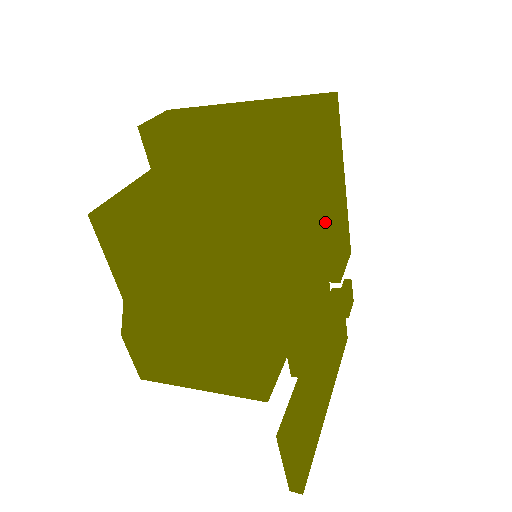
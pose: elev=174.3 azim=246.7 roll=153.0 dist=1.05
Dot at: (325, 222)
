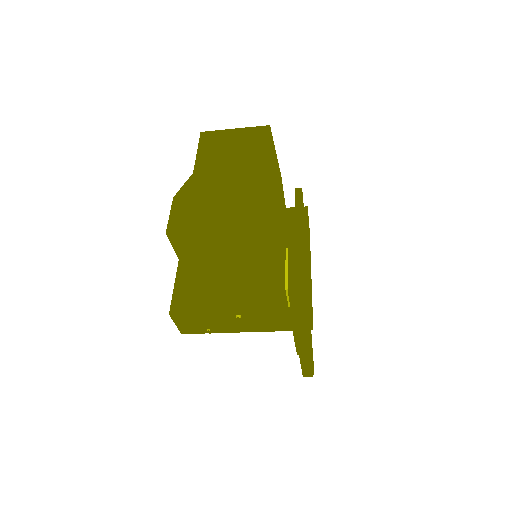
Dot at: occluded
